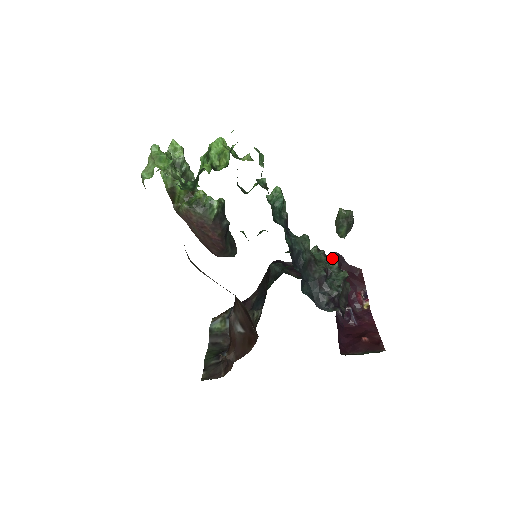
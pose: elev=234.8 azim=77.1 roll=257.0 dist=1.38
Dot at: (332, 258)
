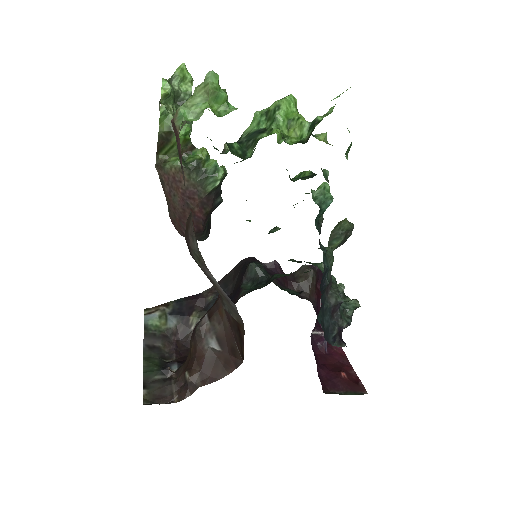
Dot at: (314, 270)
